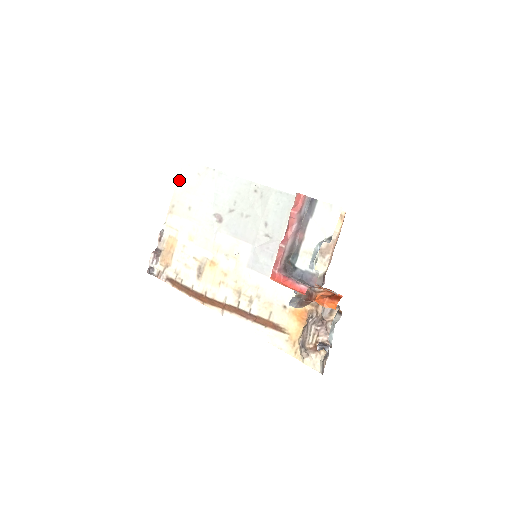
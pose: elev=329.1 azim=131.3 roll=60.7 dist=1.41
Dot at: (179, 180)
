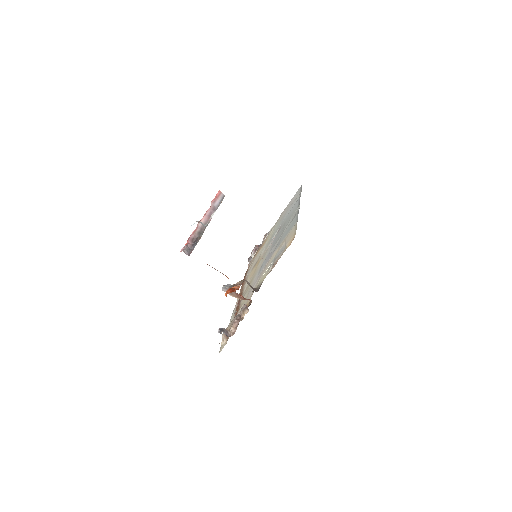
Dot at: occluded
